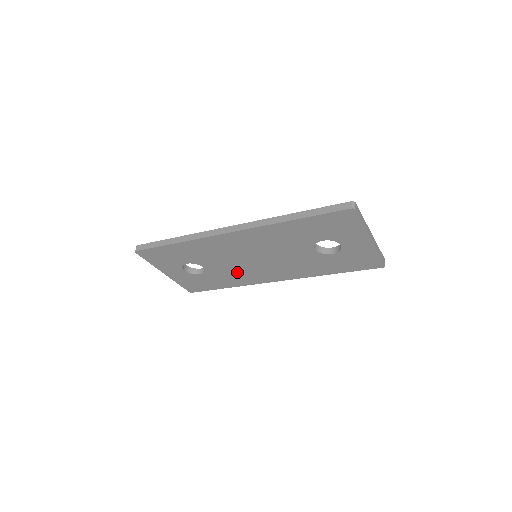
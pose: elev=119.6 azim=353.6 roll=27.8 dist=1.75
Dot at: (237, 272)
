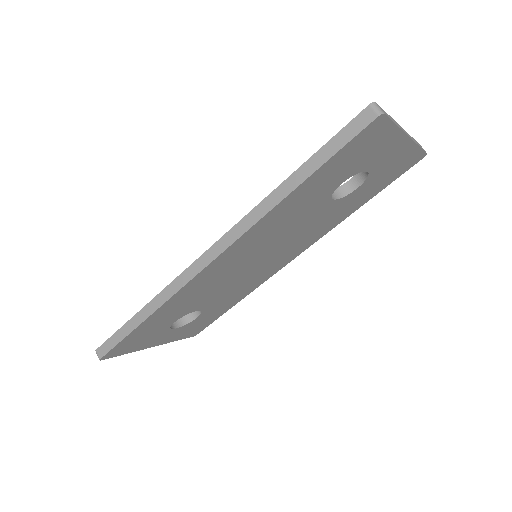
Dot at: (241, 286)
